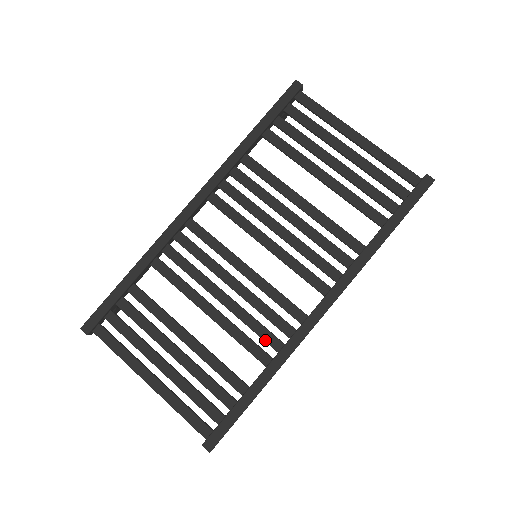
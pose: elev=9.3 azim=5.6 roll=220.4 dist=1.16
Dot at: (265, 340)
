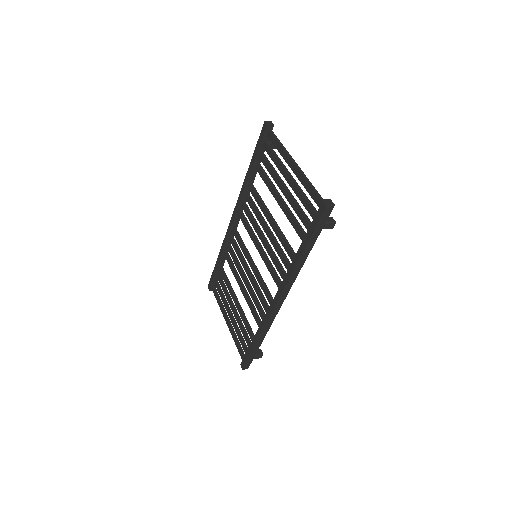
Dot at: (259, 313)
